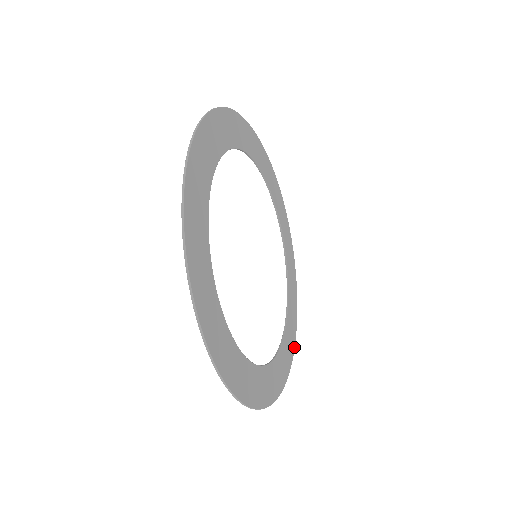
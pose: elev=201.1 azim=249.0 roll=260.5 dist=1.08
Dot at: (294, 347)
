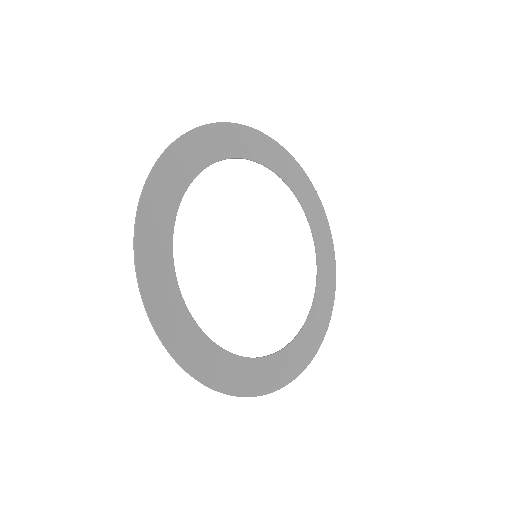
Dot at: (329, 228)
